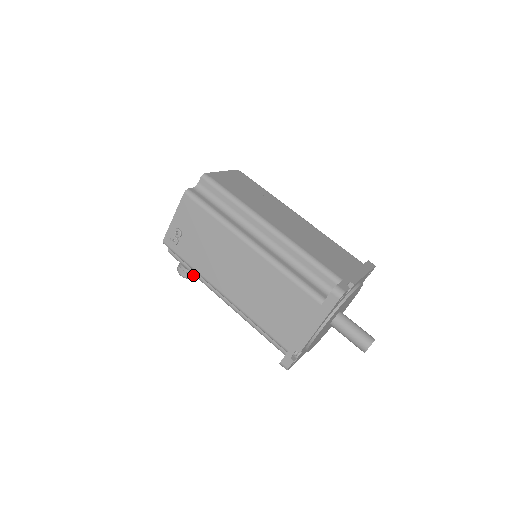
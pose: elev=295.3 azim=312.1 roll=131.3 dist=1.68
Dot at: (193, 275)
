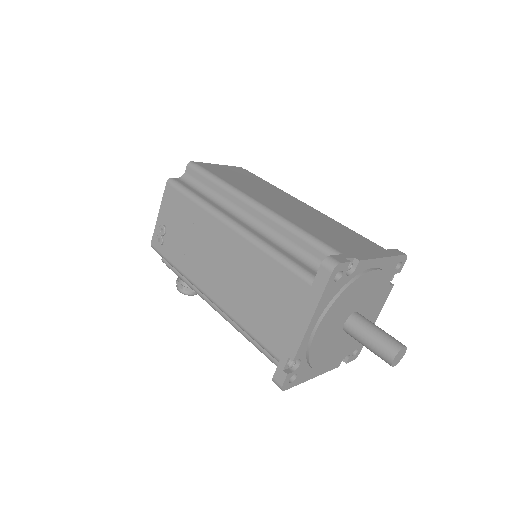
Dot at: (192, 290)
